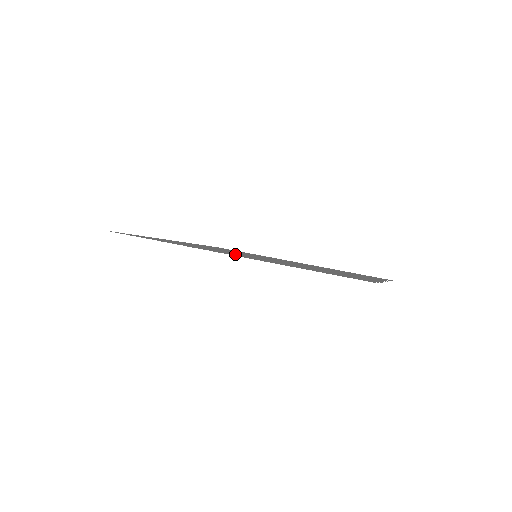
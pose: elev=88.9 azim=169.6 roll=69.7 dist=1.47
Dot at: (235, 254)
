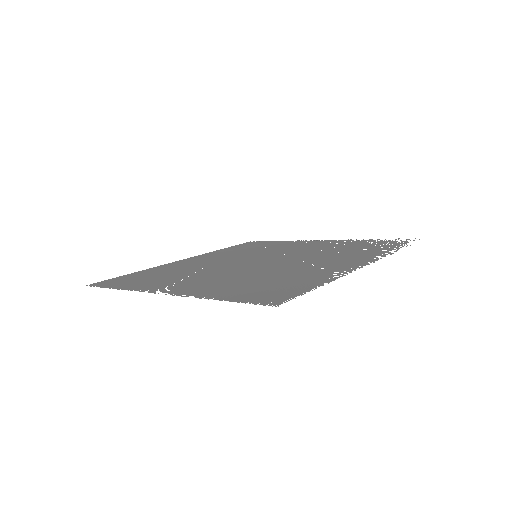
Dot at: (191, 281)
